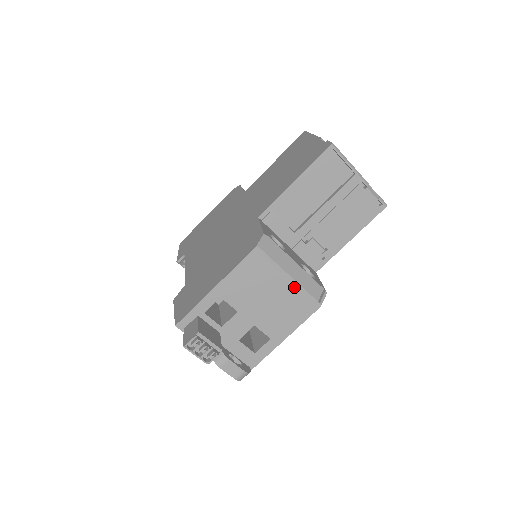
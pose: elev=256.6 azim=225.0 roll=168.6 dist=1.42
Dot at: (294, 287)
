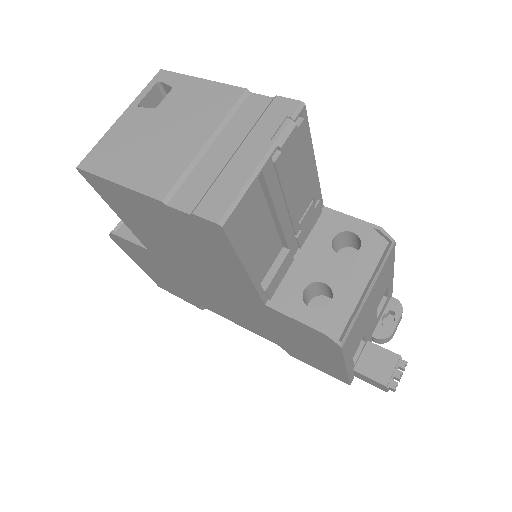
Dot at: (376, 282)
